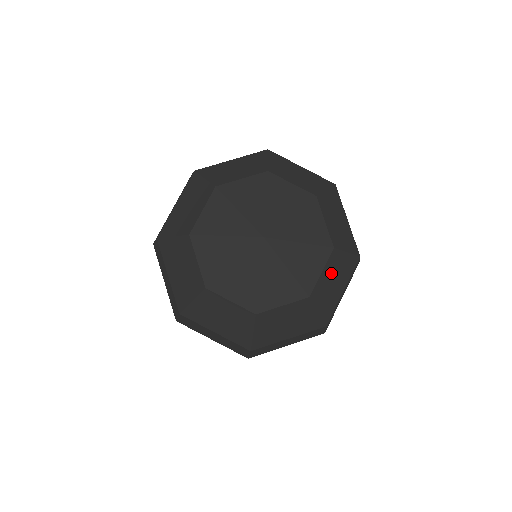
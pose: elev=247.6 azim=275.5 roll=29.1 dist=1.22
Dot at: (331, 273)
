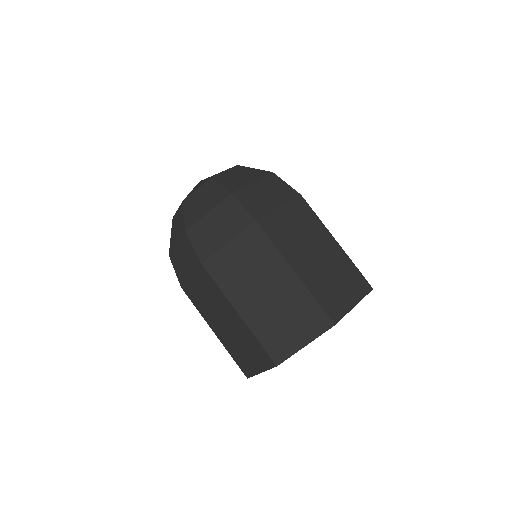
Dot at: occluded
